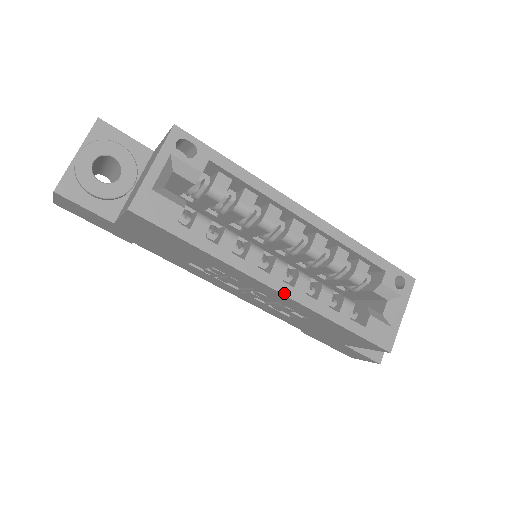
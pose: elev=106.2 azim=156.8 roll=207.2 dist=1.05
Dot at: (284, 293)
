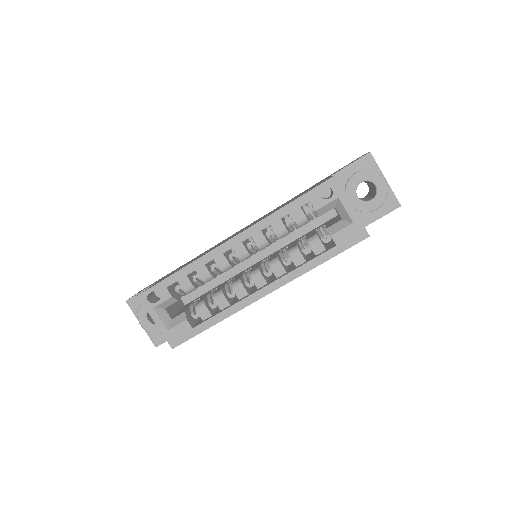
Dot at: (272, 291)
